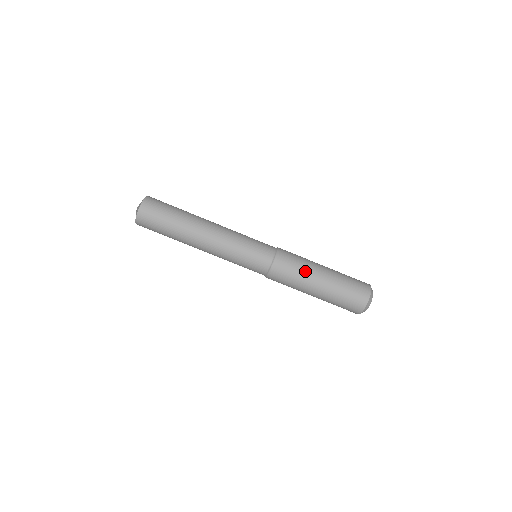
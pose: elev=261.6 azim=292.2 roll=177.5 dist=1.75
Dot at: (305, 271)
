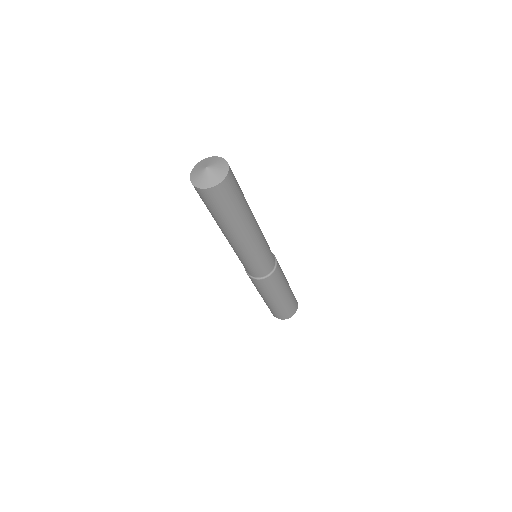
Dot at: (283, 283)
